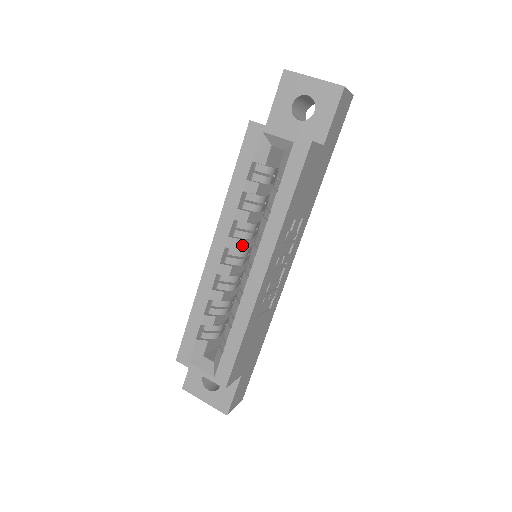
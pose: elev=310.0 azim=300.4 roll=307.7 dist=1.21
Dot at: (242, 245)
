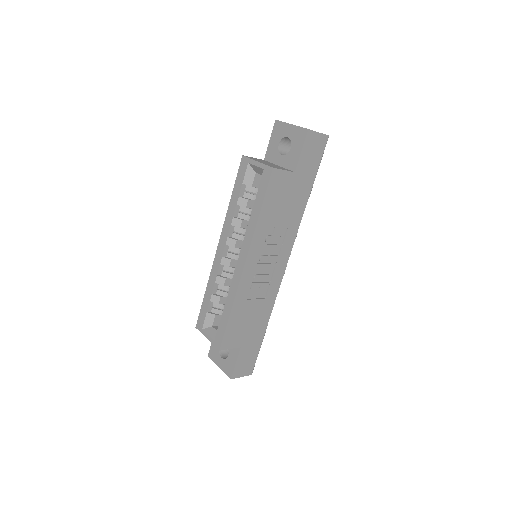
Dot at: (240, 245)
